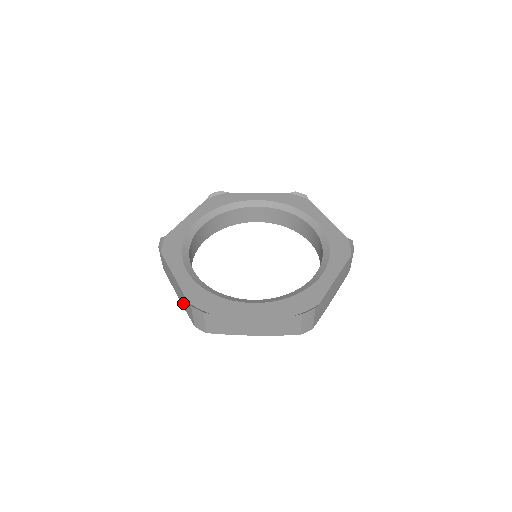
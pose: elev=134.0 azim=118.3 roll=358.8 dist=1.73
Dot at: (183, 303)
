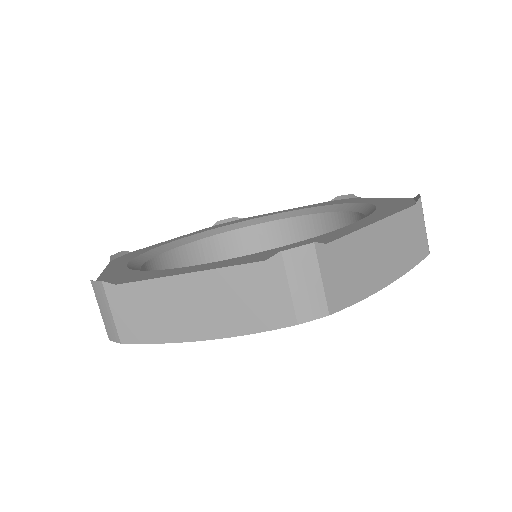
Dot at: occluded
